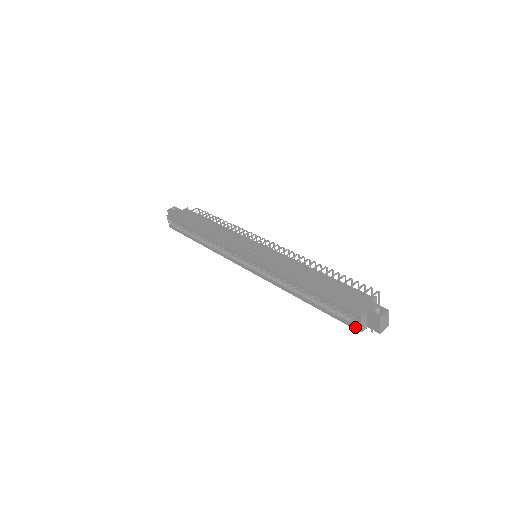
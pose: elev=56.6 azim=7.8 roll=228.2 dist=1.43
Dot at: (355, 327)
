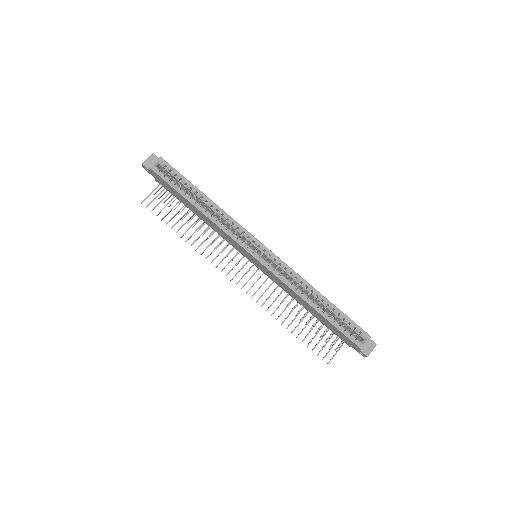
Dot at: (359, 344)
